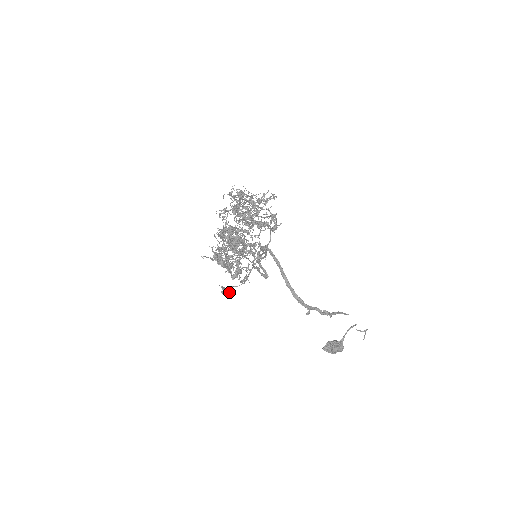
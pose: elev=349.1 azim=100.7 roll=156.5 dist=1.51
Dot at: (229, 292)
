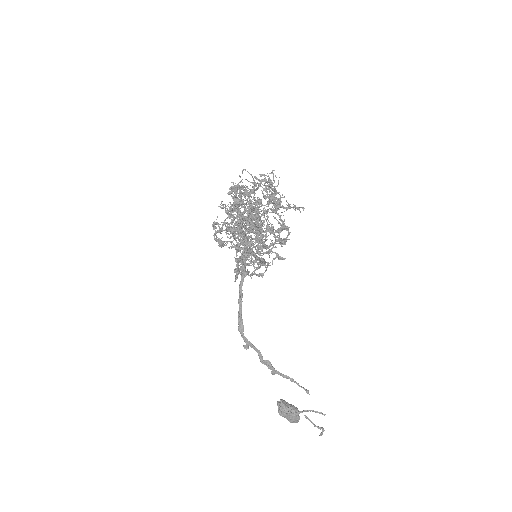
Dot at: occluded
